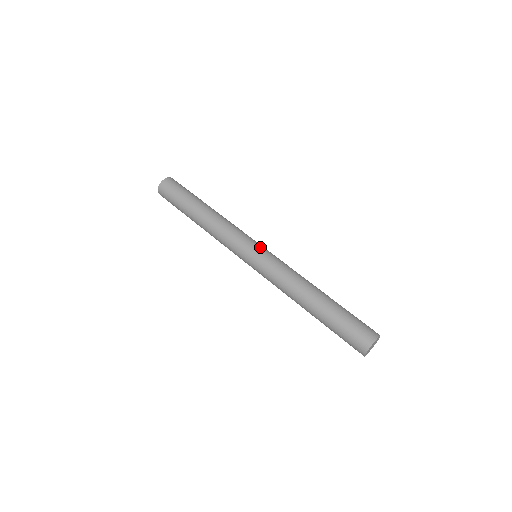
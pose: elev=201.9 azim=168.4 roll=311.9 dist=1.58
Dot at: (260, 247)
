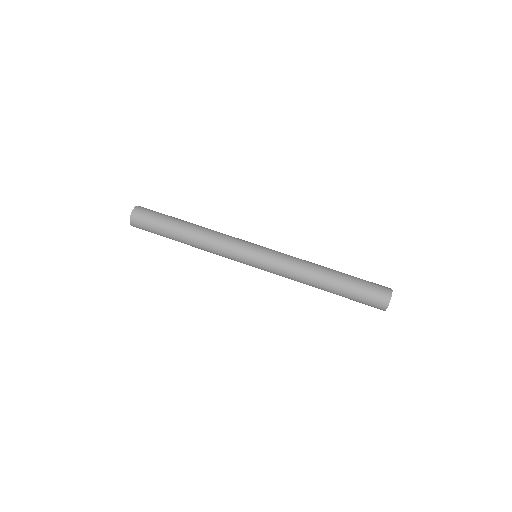
Dot at: (259, 246)
